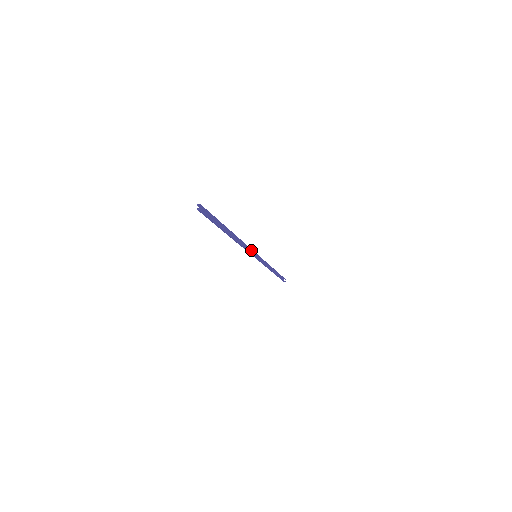
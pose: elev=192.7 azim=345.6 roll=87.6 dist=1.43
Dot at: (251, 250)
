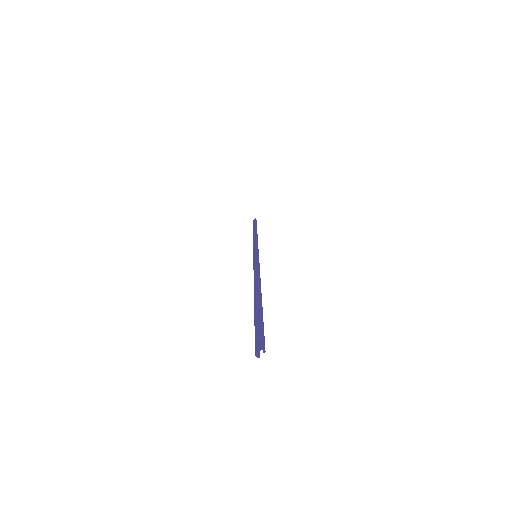
Dot at: (258, 259)
